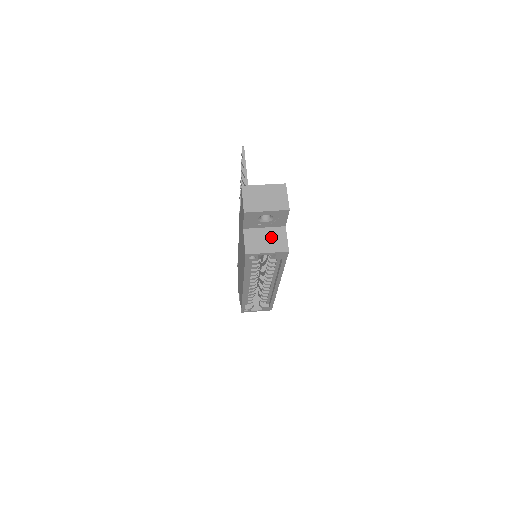
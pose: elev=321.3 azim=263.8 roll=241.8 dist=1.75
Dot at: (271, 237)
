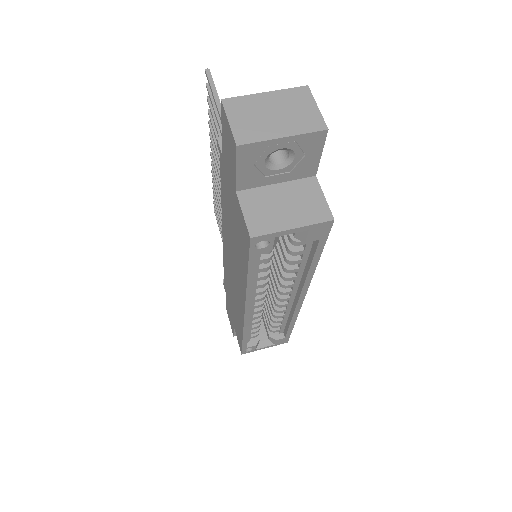
Dot at: (293, 199)
